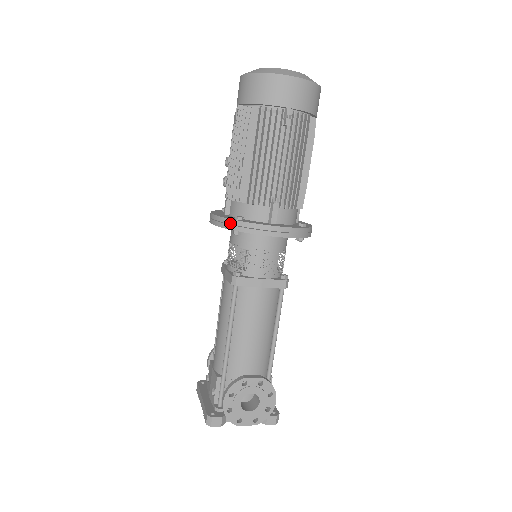
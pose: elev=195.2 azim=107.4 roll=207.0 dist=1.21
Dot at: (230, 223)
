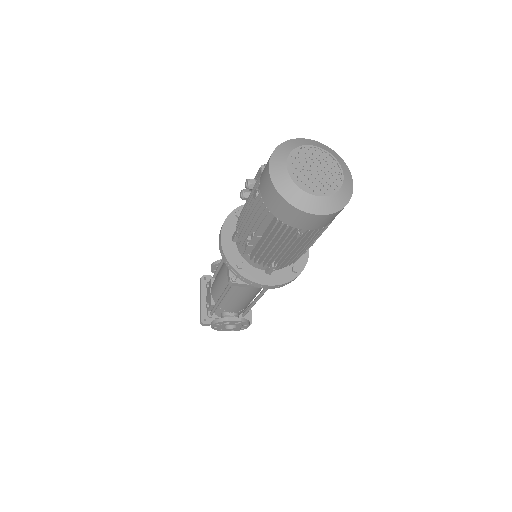
Dot at: (231, 269)
